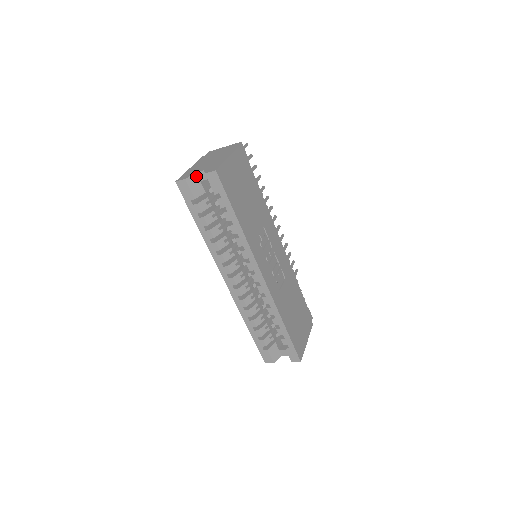
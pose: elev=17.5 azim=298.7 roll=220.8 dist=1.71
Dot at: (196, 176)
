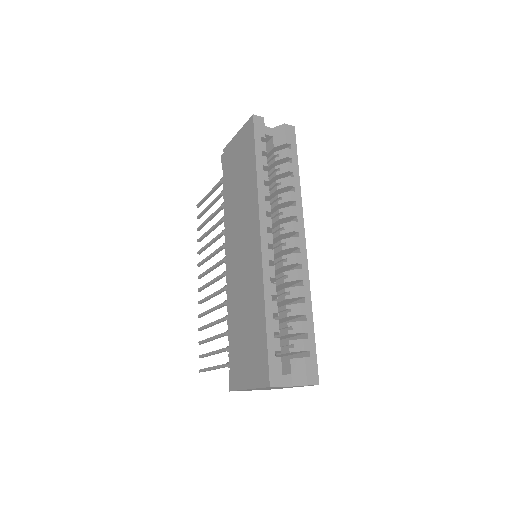
Dot at: occluded
